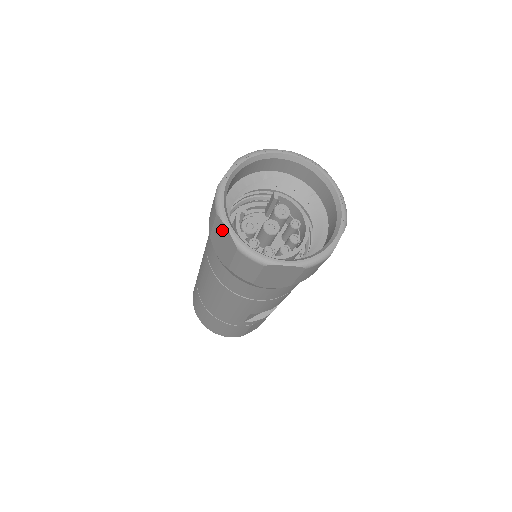
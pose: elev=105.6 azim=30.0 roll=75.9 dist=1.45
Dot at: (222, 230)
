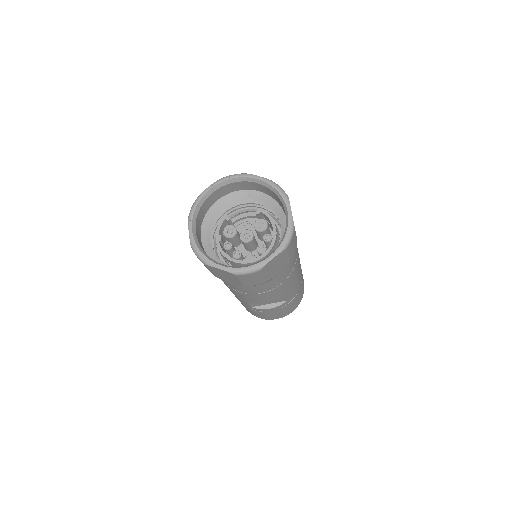
Dot at: occluded
